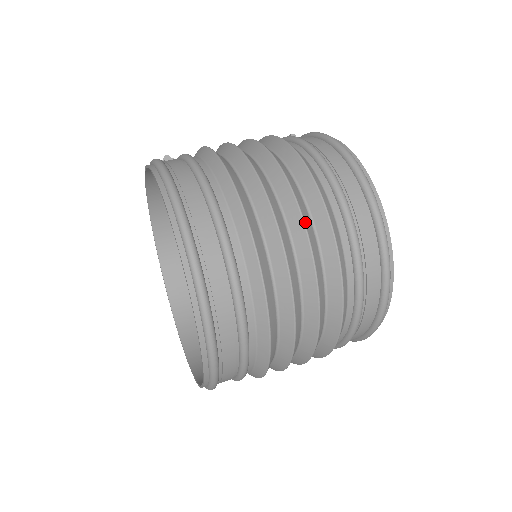
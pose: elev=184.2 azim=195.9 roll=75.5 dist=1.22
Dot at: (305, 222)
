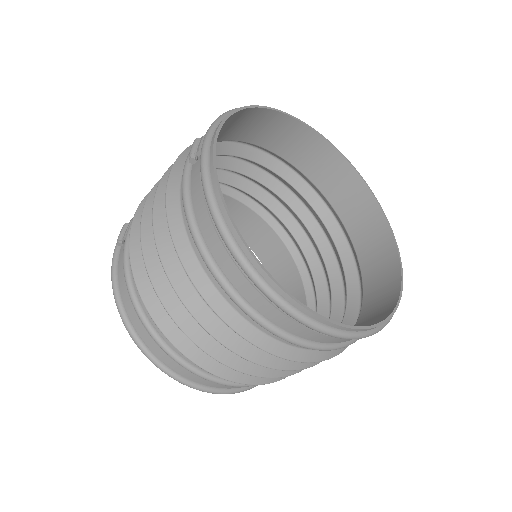
Dot at: (232, 349)
